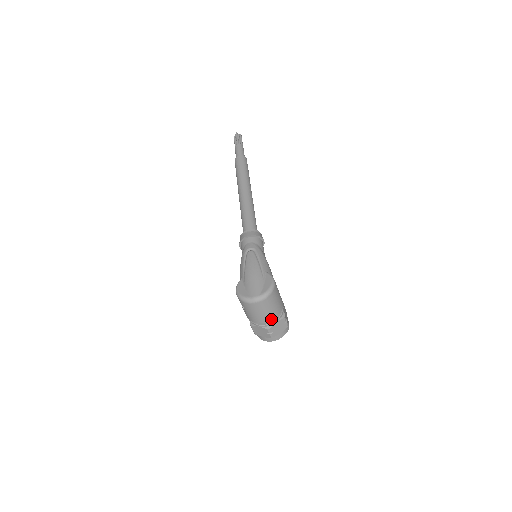
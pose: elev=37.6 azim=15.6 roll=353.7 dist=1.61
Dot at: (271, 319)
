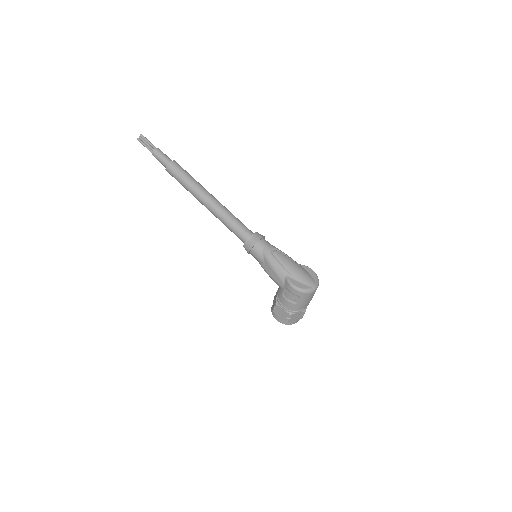
Dot at: occluded
